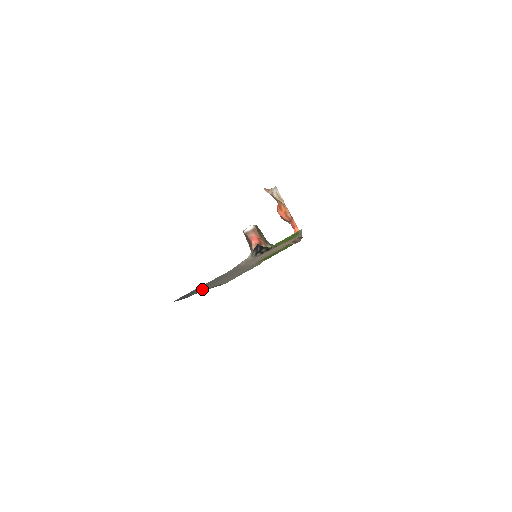
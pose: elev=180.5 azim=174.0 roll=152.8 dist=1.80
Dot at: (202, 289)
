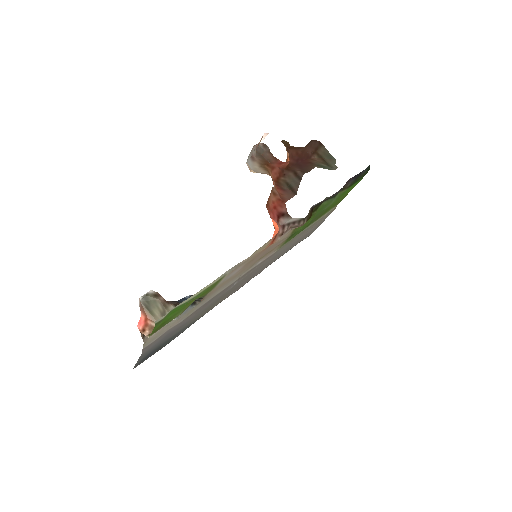
Dot at: (196, 319)
